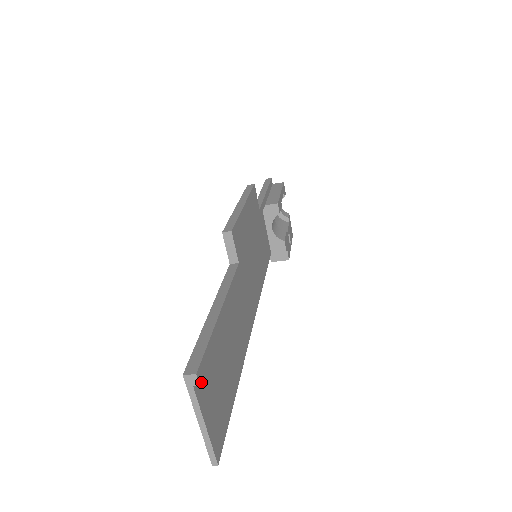
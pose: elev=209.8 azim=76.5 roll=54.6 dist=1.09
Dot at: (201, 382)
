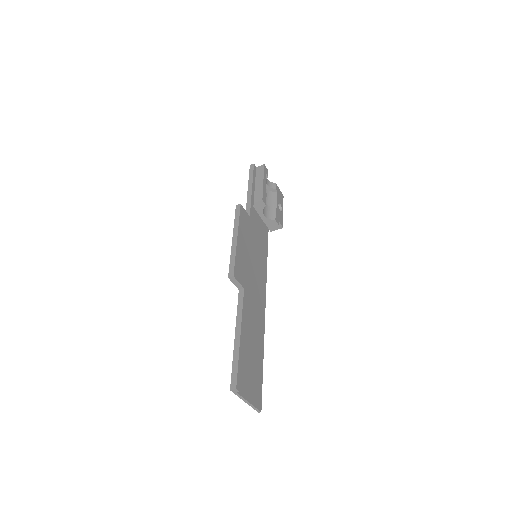
Dot at: (240, 385)
